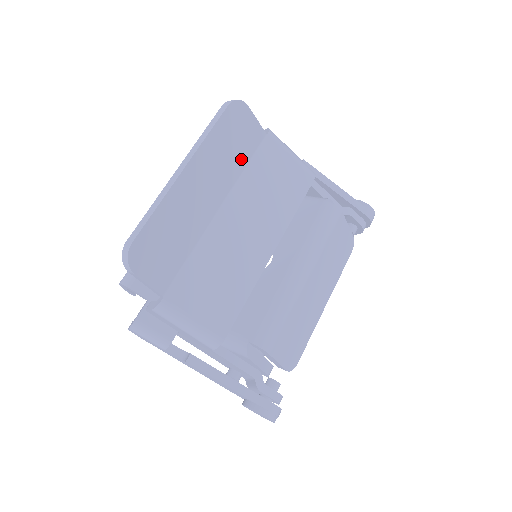
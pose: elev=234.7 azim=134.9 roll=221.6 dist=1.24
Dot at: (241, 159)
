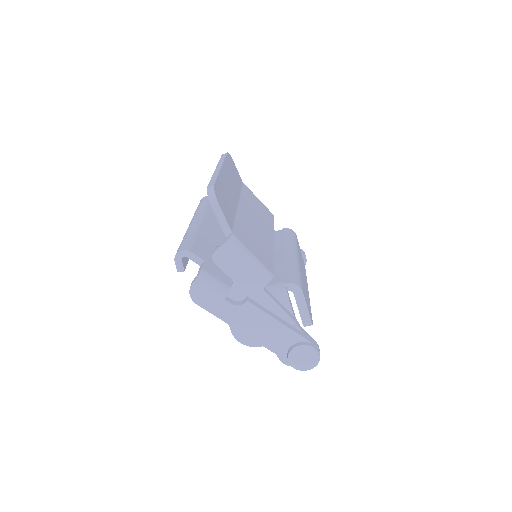
Dot at: (238, 186)
